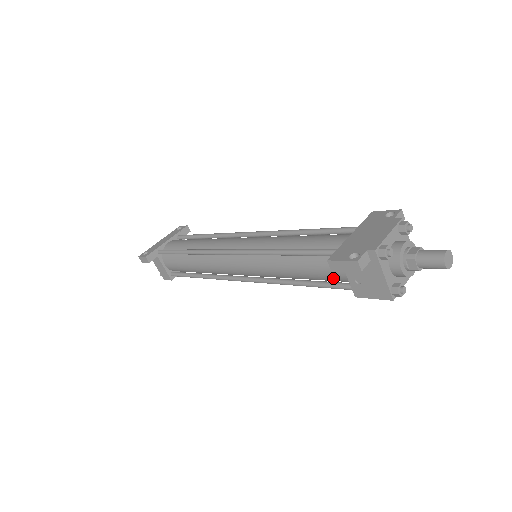
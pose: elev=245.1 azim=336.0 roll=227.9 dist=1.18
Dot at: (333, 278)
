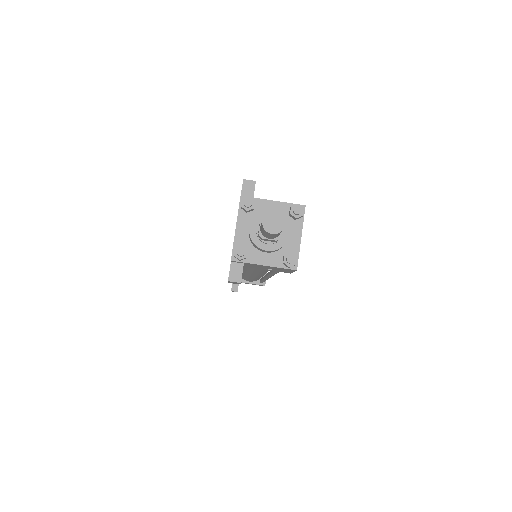
Dot at: occluded
